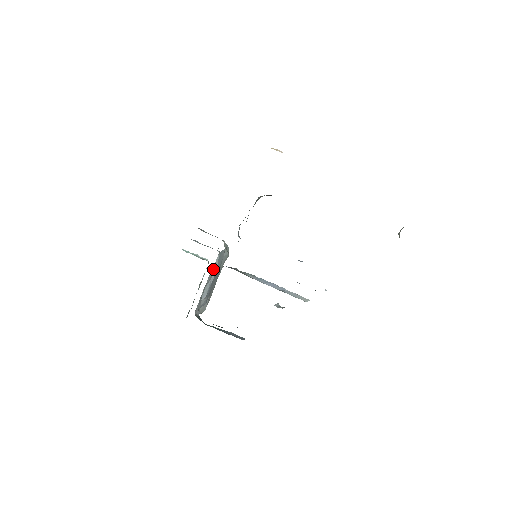
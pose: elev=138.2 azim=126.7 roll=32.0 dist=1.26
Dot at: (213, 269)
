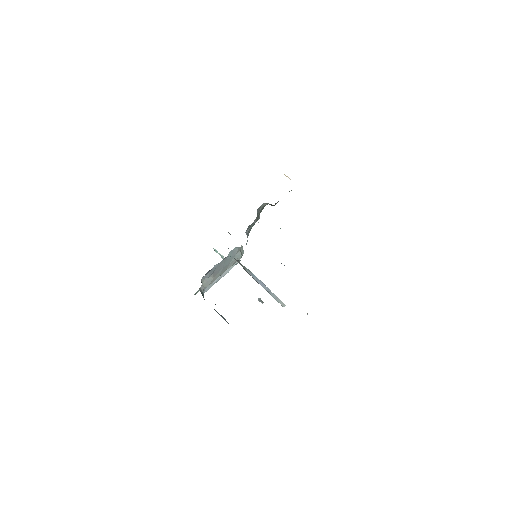
Dot at: occluded
